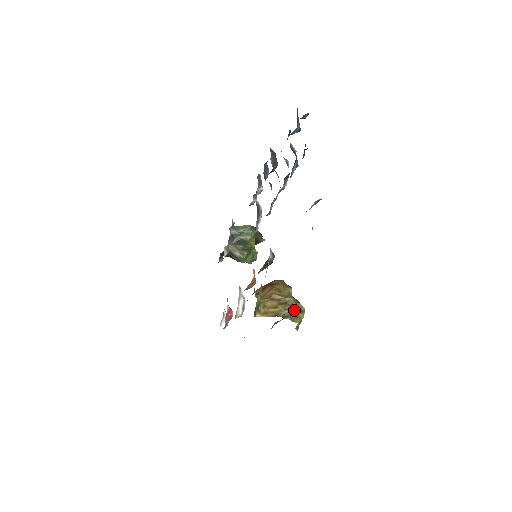
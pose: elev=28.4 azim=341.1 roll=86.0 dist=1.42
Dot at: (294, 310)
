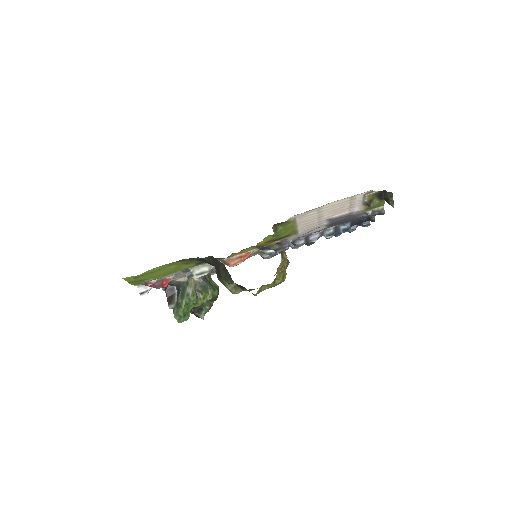
Dot at: (286, 264)
